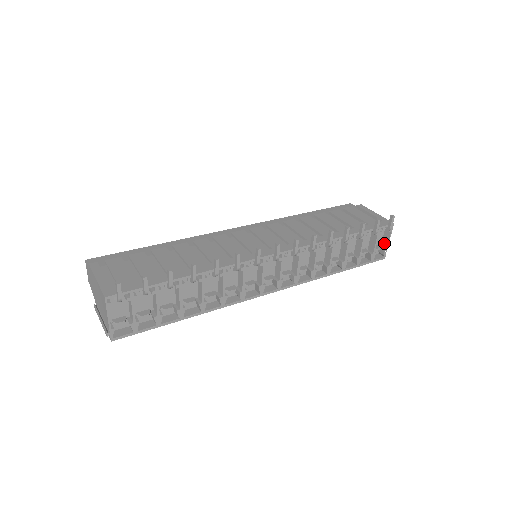
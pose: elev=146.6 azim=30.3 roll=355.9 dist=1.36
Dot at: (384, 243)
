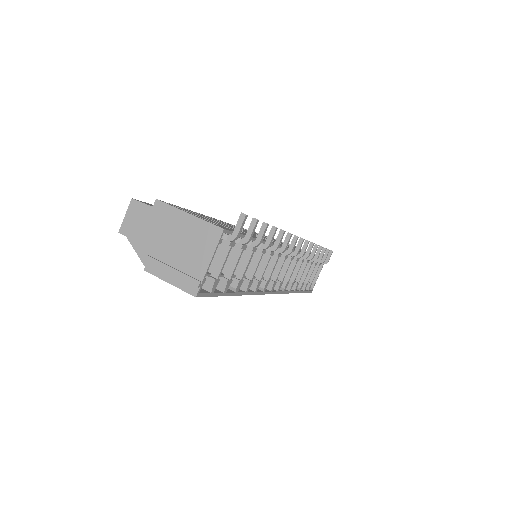
Dot at: occluded
